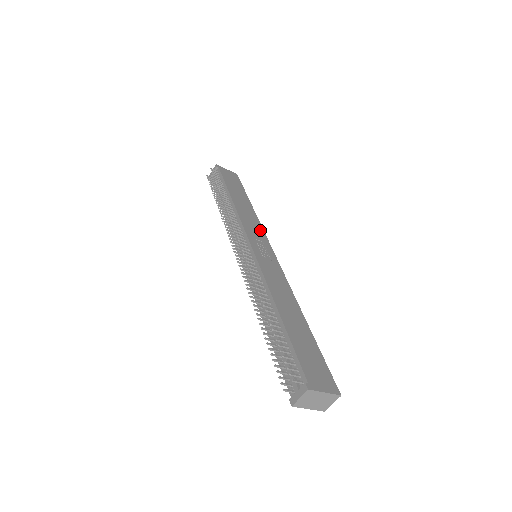
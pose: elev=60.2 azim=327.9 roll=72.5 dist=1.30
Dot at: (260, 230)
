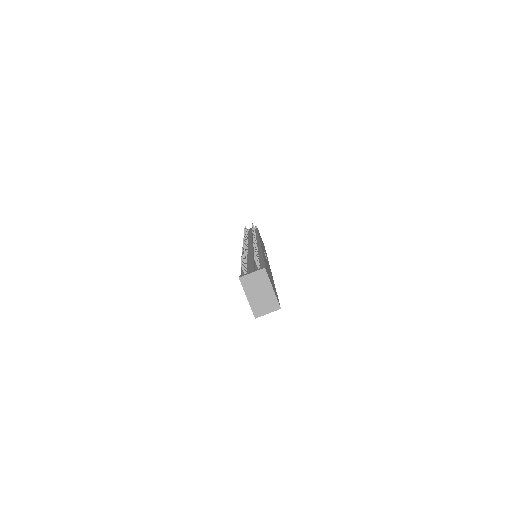
Dot at: occluded
